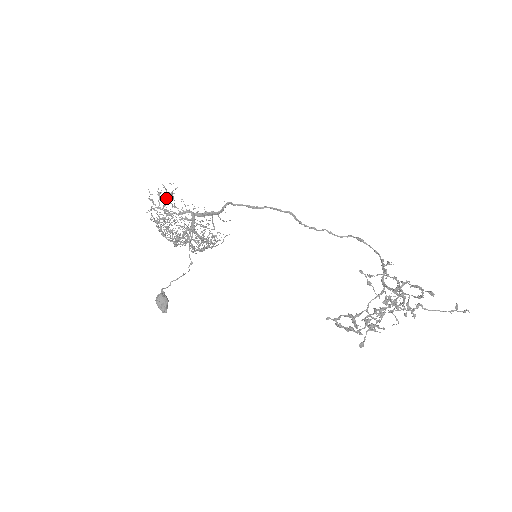
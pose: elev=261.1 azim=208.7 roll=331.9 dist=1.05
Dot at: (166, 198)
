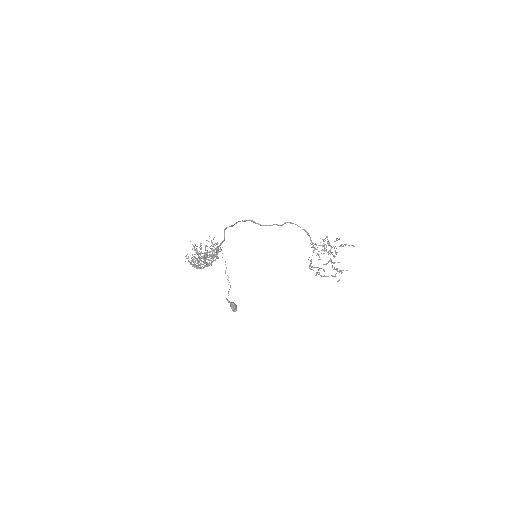
Dot at: (206, 246)
